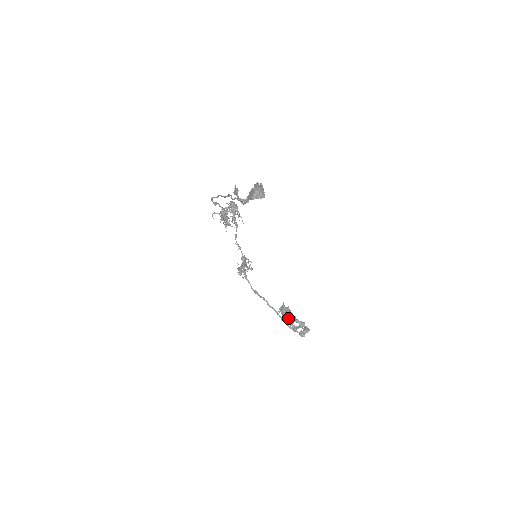
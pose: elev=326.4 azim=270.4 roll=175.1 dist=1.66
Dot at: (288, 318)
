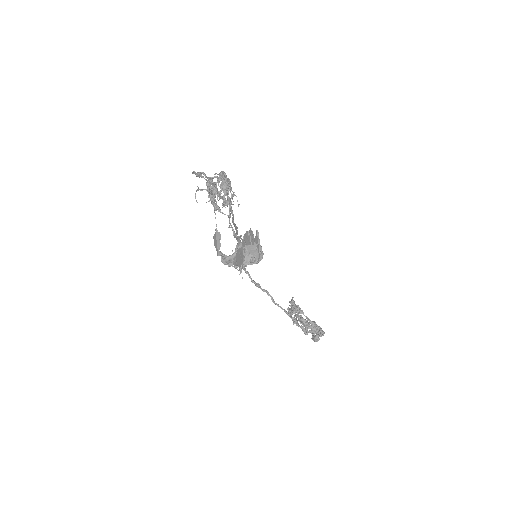
Dot at: (298, 316)
